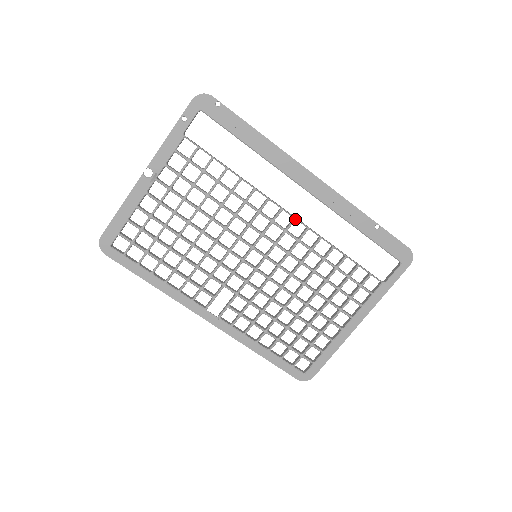
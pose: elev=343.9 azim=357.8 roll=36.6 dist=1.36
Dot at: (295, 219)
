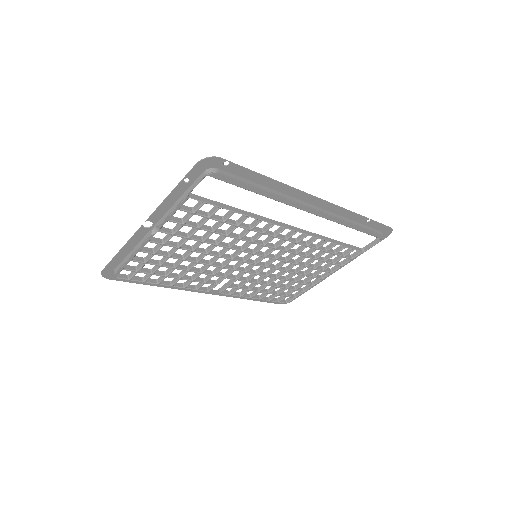
Dot at: occluded
